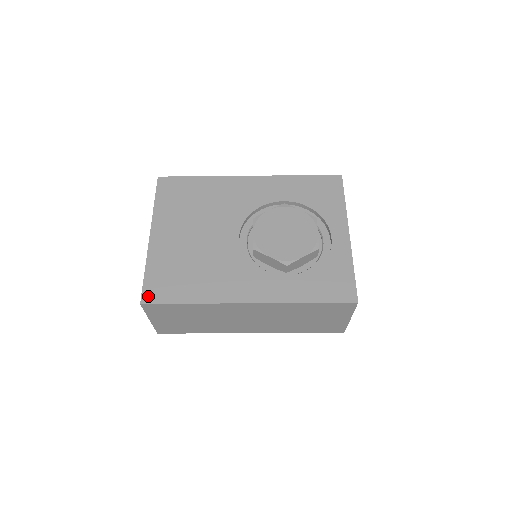
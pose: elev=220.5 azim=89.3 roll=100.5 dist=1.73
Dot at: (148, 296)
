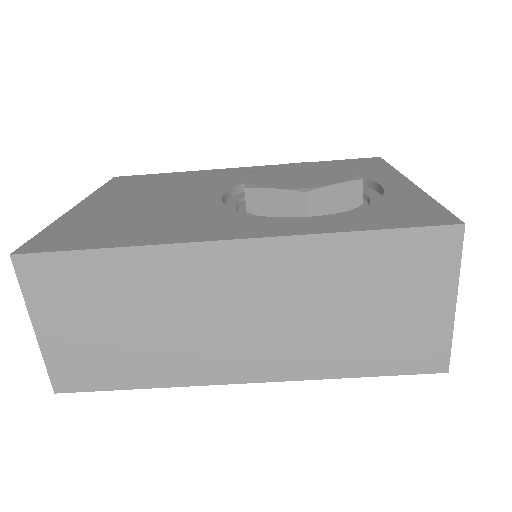
Dot at: (32, 247)
